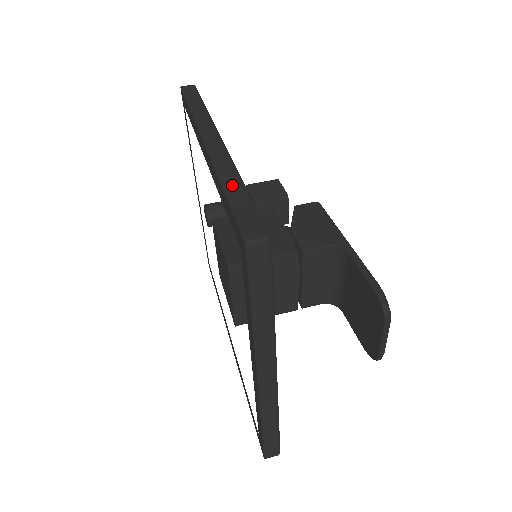
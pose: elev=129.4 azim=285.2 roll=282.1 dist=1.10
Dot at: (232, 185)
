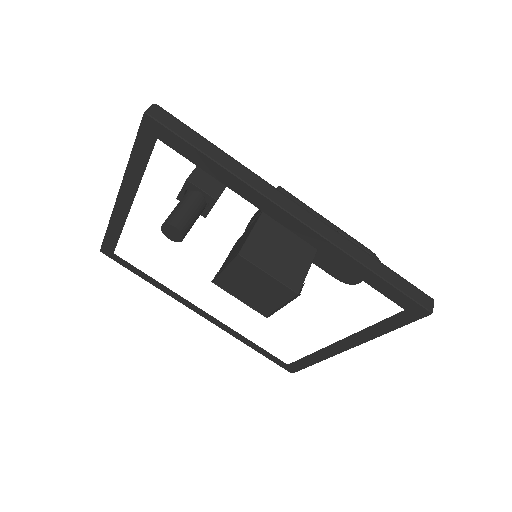
Dot at: (376, 266)
